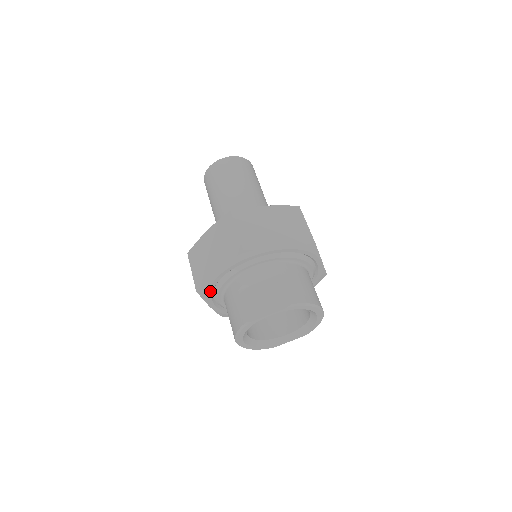
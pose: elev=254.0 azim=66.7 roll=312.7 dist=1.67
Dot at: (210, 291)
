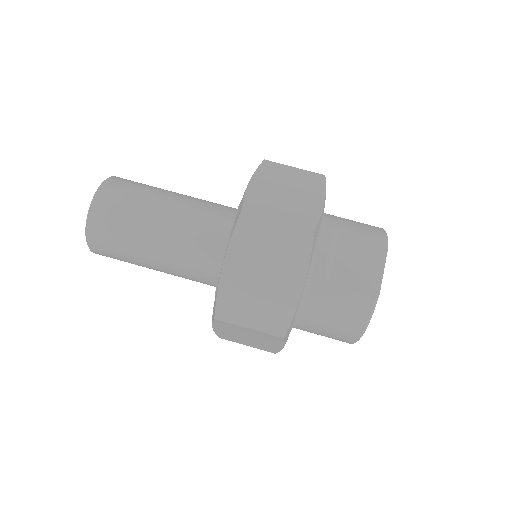
Dot at: (292, 323)
